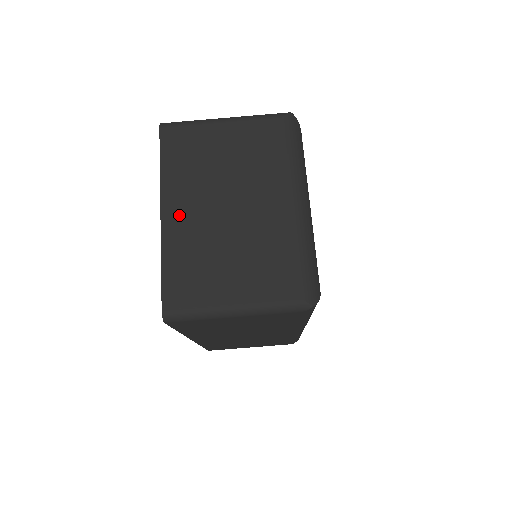
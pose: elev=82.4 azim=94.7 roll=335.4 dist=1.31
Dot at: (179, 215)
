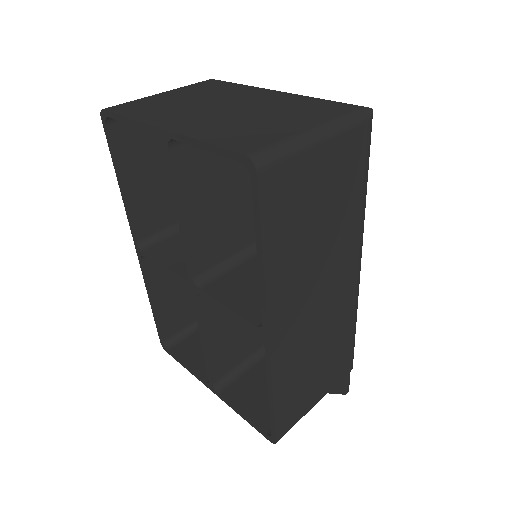
Dot at: (183, 123)
